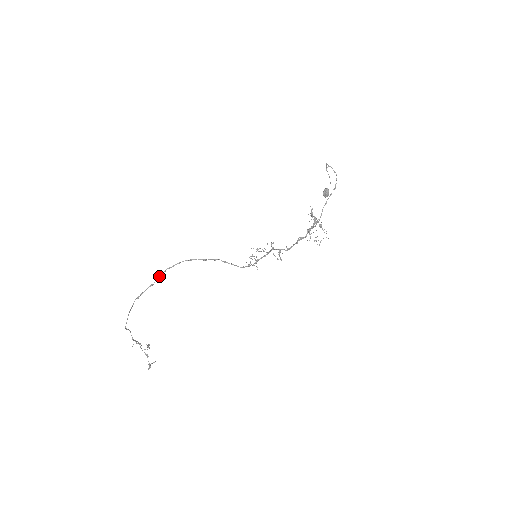
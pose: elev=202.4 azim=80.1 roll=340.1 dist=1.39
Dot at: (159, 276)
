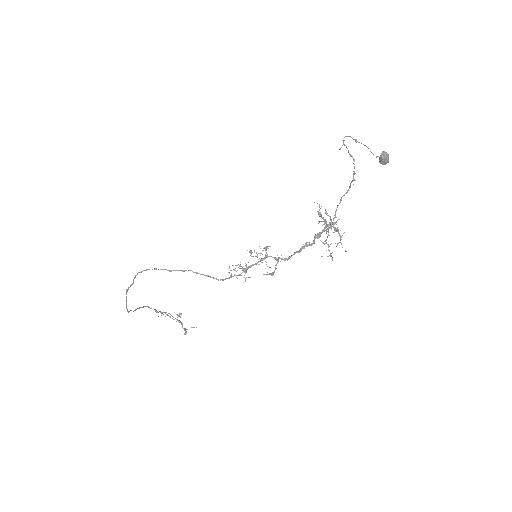
Dot at: (134, 278)
